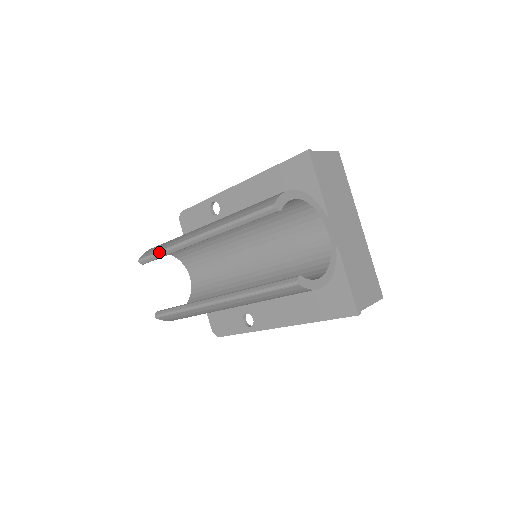
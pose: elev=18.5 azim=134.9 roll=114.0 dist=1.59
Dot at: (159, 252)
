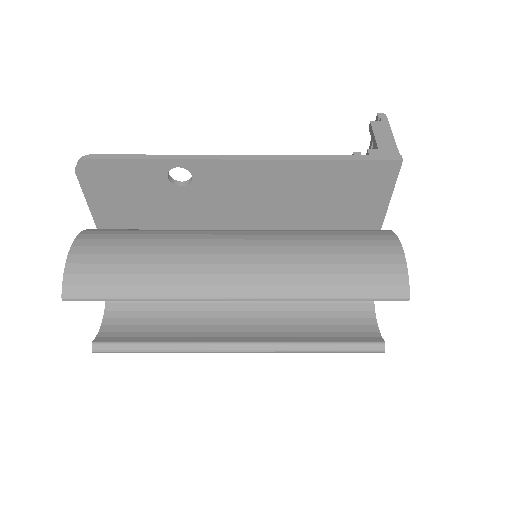
Dot at: (132, 300)
